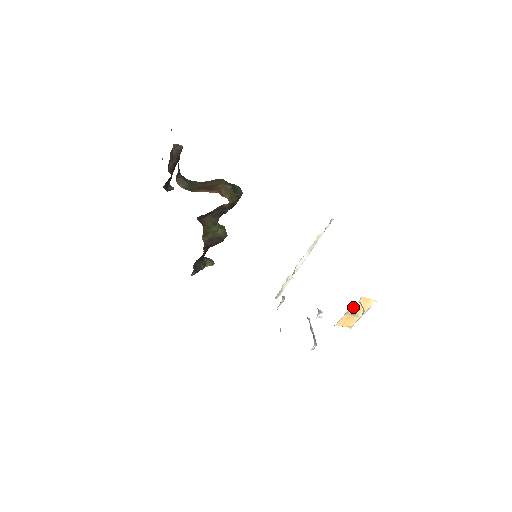
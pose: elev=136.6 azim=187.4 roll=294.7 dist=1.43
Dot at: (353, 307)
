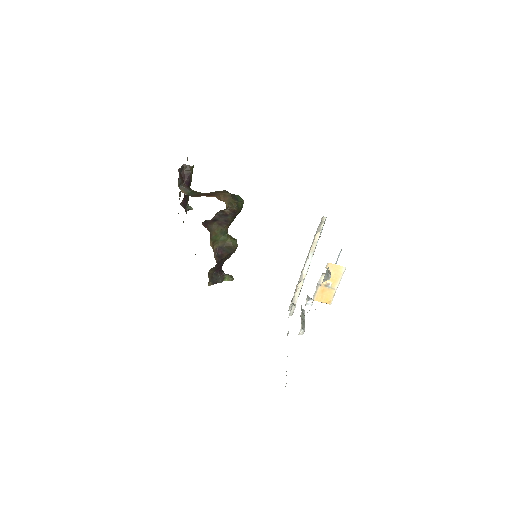
Dot at: occluded
